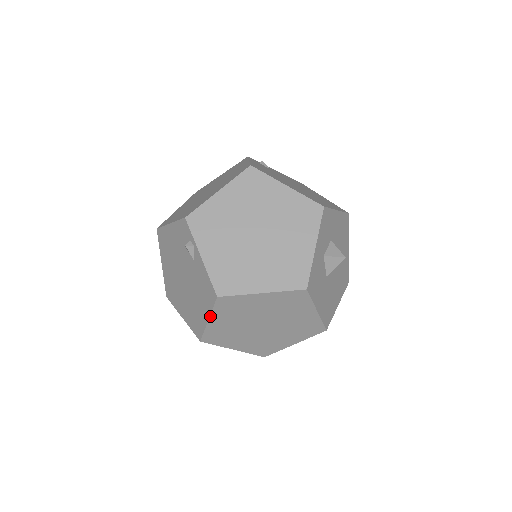
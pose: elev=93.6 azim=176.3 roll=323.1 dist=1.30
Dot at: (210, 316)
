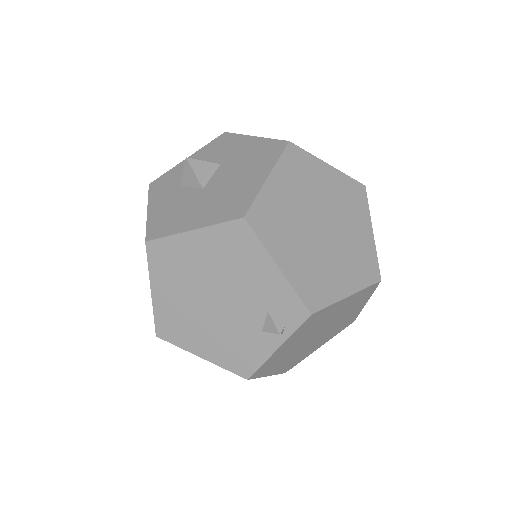
Dot at: occluded
